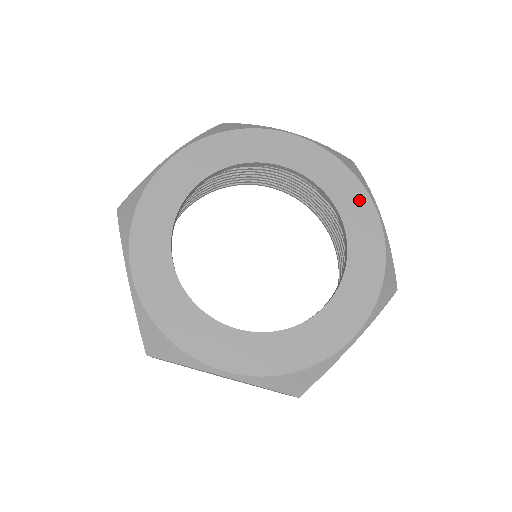
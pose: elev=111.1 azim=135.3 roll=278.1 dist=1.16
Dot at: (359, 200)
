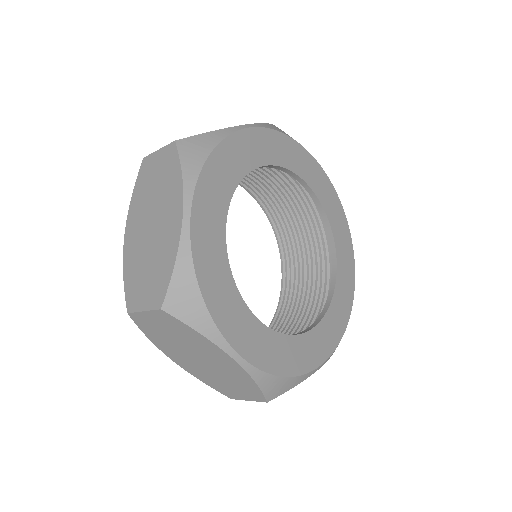
Dot at: (348, 251)
